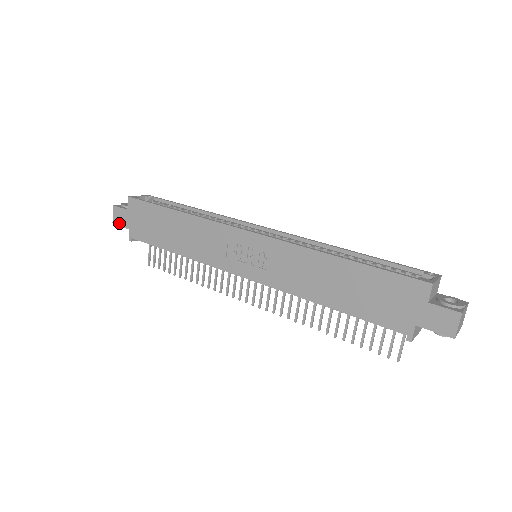
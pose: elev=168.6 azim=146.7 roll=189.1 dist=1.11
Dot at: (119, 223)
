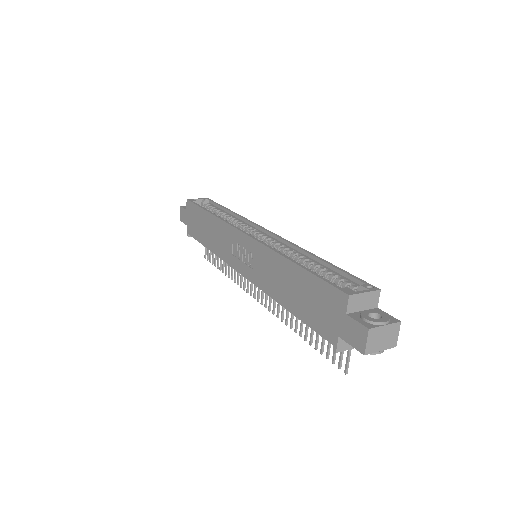
Dot at: (183, 221)
